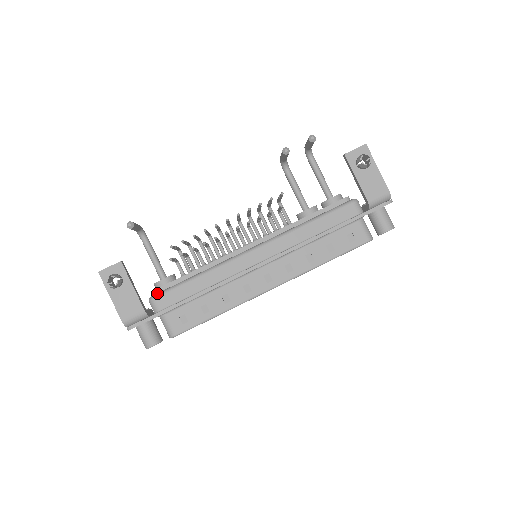
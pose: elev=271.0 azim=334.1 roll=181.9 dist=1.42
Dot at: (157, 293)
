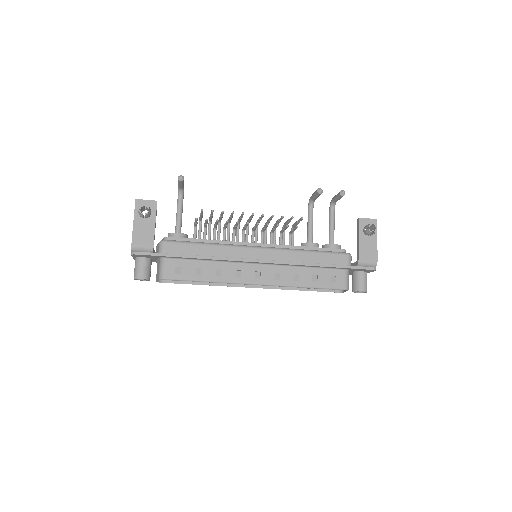
Dot at: (169, 240)
